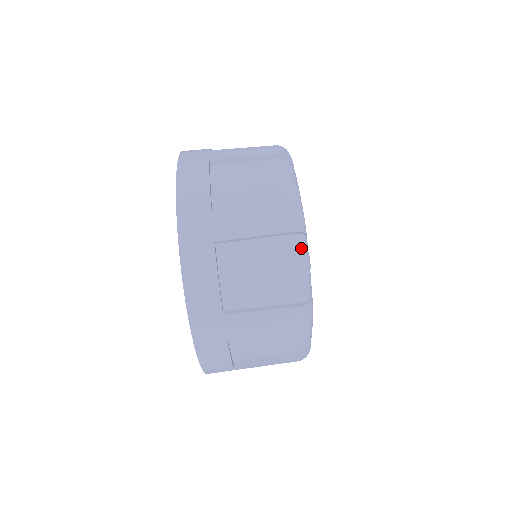
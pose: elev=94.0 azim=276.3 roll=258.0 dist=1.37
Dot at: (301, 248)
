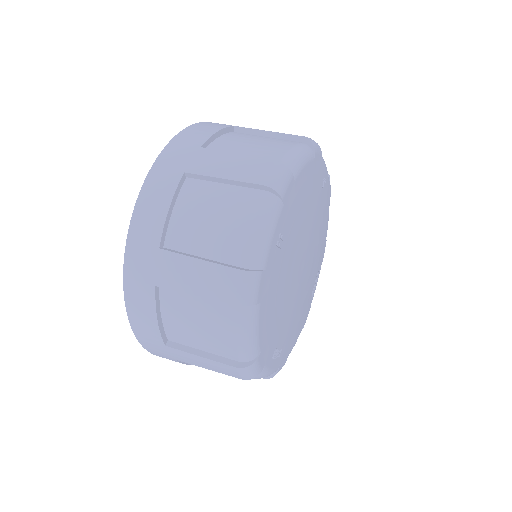
Dot at: (268, 207)
